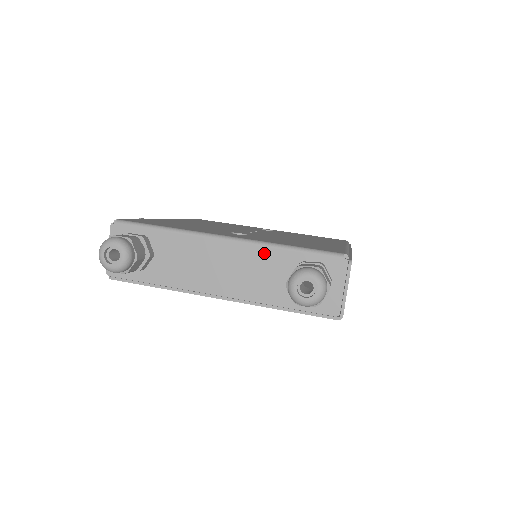
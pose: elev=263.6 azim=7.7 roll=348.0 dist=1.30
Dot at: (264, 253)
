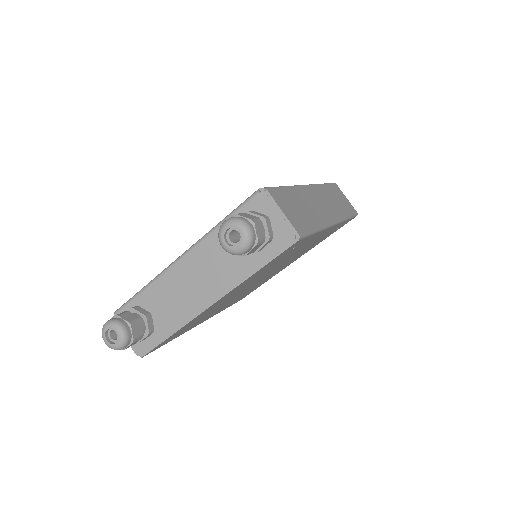
Dot at: (209, 243)
